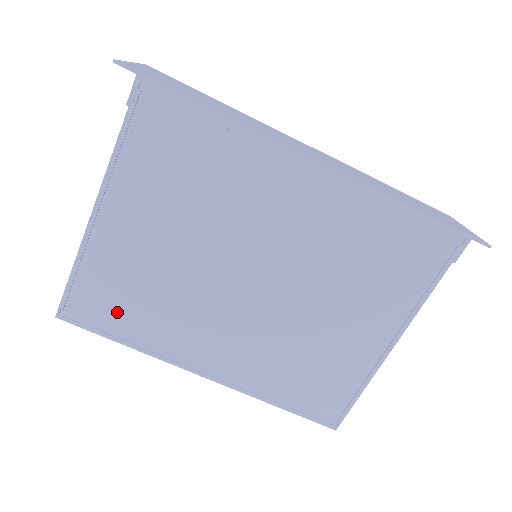
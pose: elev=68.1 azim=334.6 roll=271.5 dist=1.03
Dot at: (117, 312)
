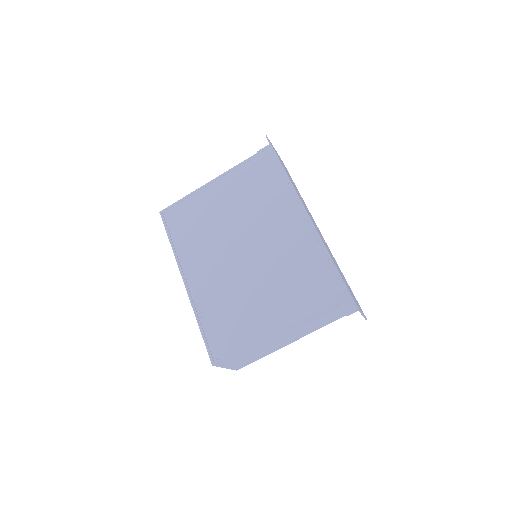
Dot at: (182, 226)
